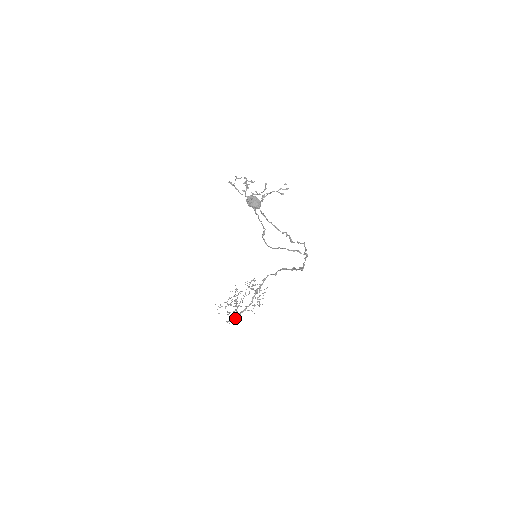
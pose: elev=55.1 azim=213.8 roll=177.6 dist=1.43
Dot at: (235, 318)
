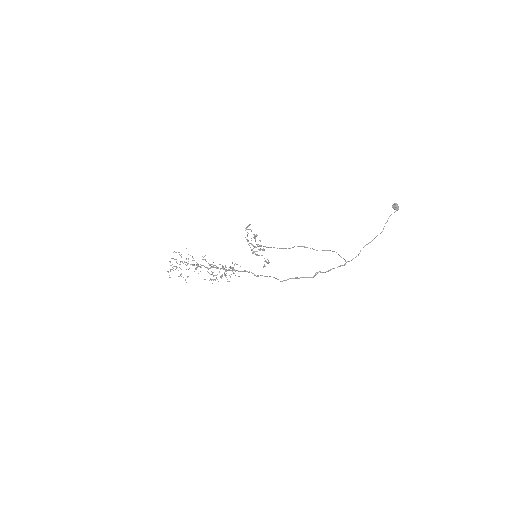
Dot at: (198, 265)
